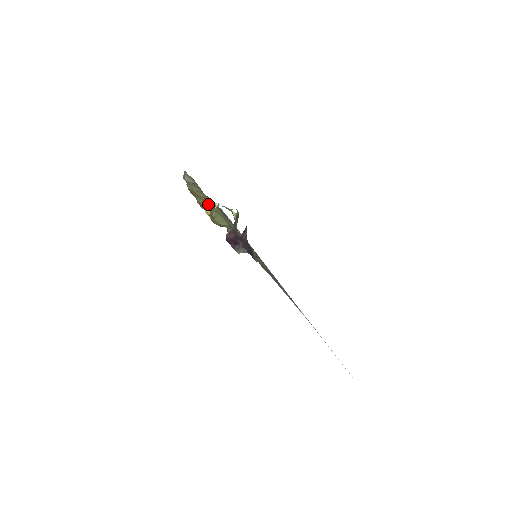
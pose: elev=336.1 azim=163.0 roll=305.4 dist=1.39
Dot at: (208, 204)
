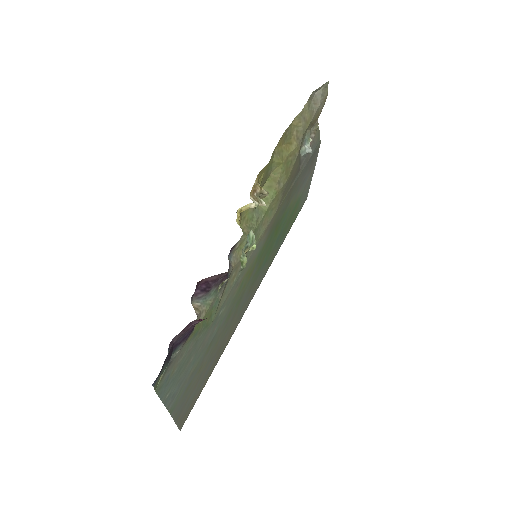
Dot at: (263, 190)
